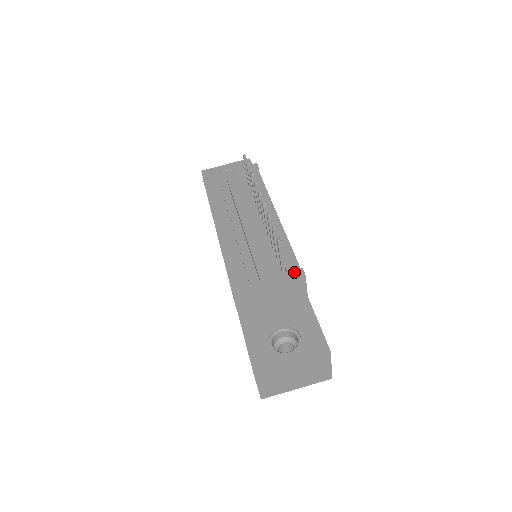
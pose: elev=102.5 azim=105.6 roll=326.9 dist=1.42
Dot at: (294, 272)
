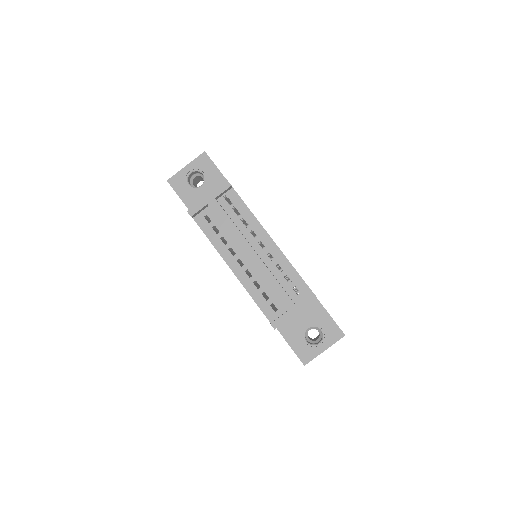
Dot at: (308, 297)
